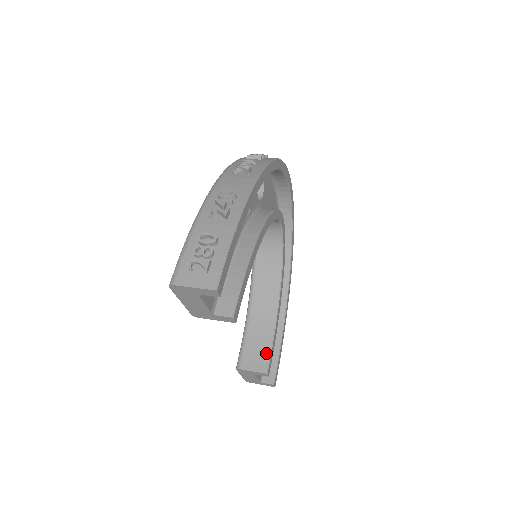
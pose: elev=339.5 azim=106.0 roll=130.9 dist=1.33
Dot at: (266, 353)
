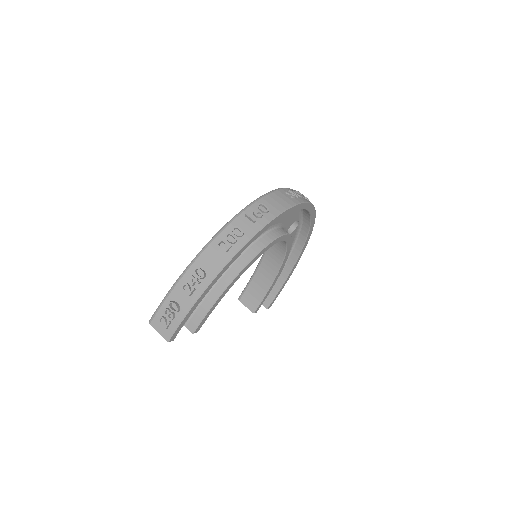
Dot at: (258, 301)
